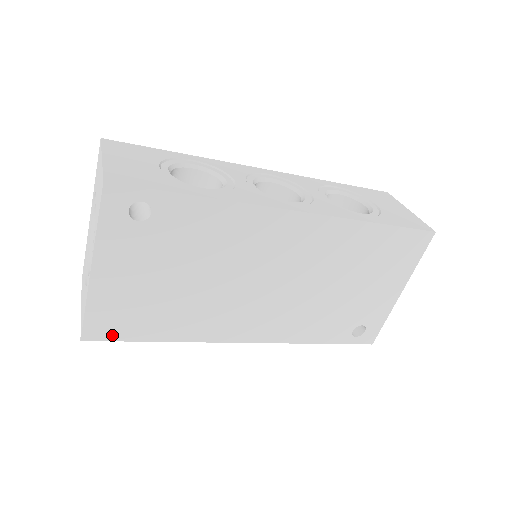
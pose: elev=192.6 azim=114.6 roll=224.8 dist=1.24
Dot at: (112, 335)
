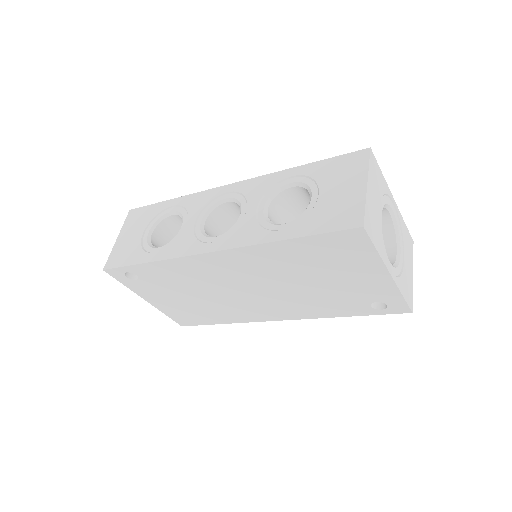
Dot at: (193, 323)
